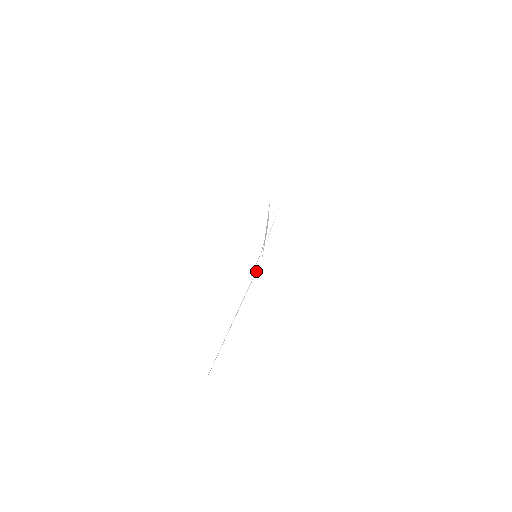
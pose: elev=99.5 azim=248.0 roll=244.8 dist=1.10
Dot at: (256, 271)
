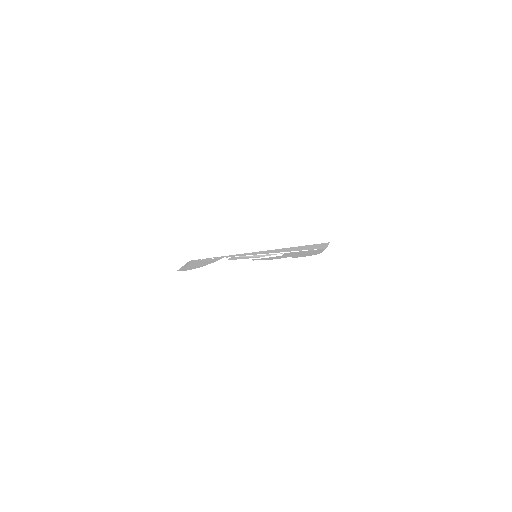
Dot at: (190, 261)
